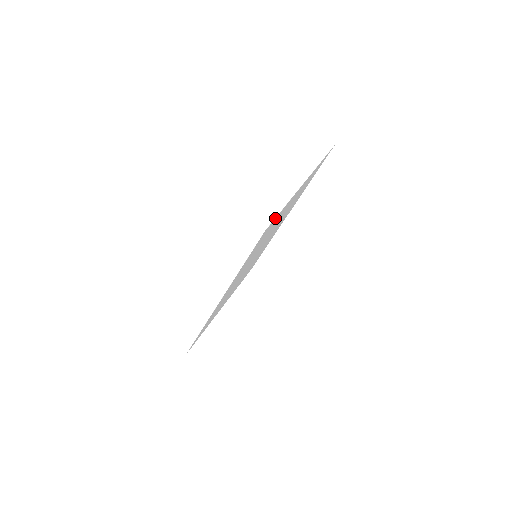
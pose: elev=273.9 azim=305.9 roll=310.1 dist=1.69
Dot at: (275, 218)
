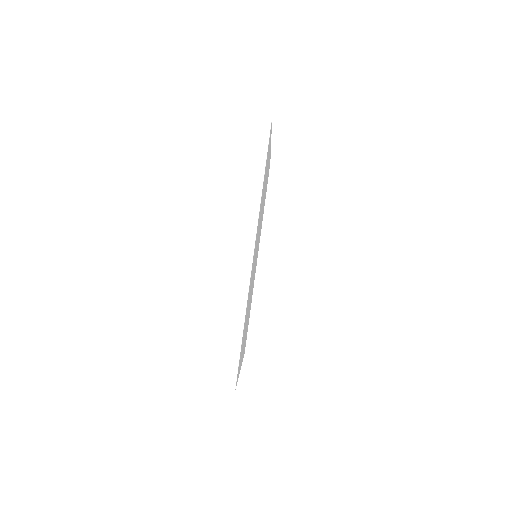
Dot at: (271, 128)
